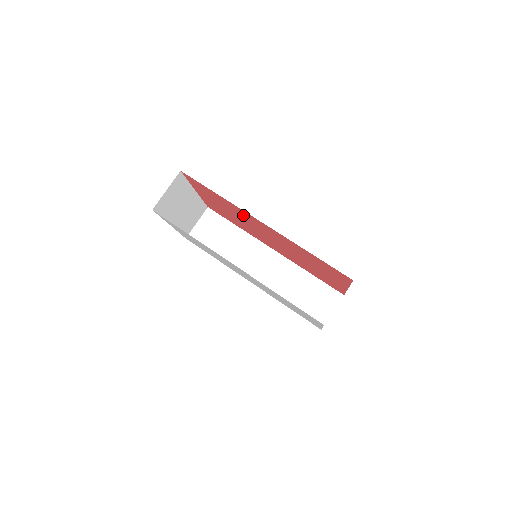
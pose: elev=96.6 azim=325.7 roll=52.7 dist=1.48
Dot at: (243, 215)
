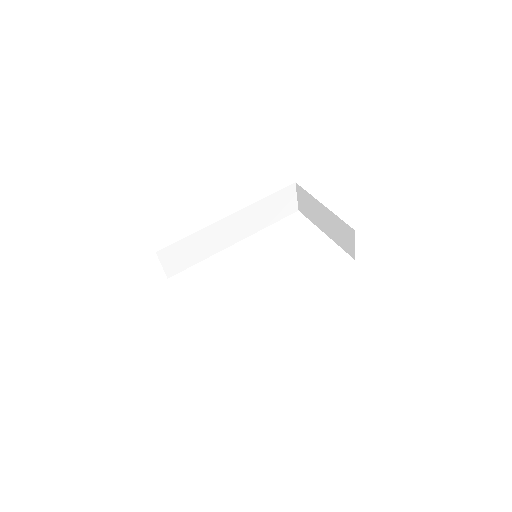
Dot at: occluded
